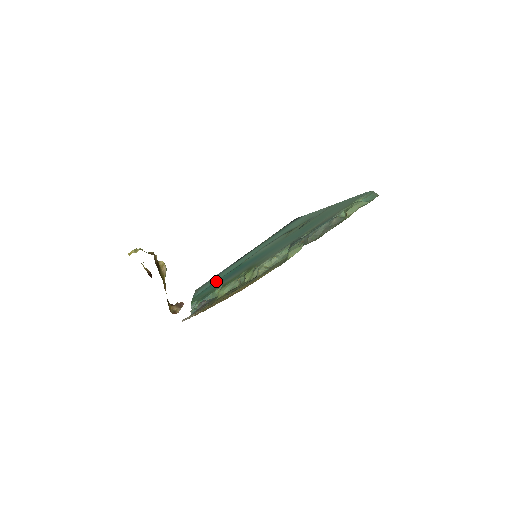
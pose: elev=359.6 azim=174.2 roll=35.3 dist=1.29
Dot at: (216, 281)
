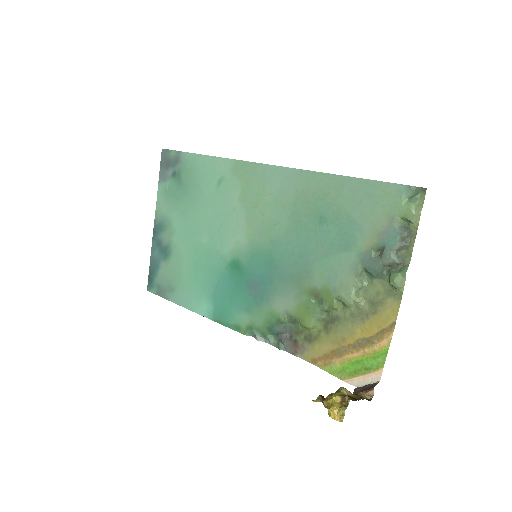
Dot at: (216, 291)
